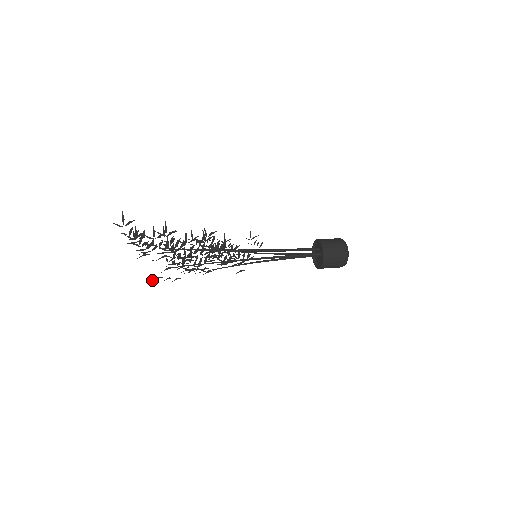
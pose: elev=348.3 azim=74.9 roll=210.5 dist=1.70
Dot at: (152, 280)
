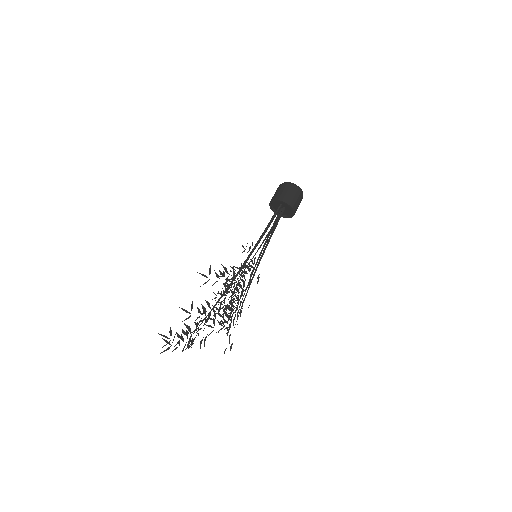
Dot at: occluded
